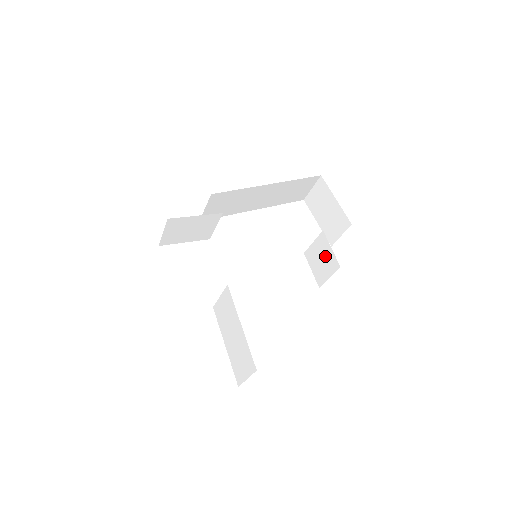
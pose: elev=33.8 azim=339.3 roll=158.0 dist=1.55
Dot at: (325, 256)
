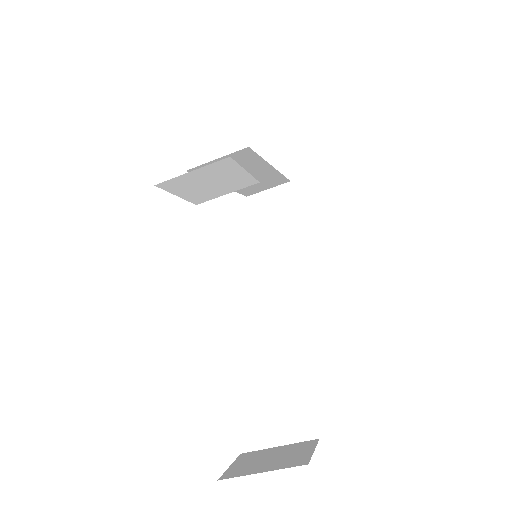
Dot at: (296, 280)
